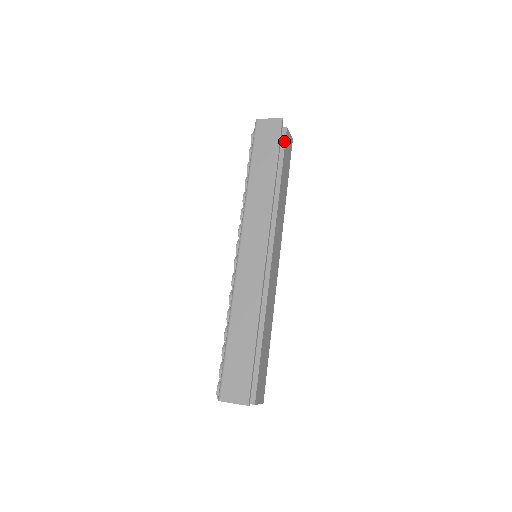
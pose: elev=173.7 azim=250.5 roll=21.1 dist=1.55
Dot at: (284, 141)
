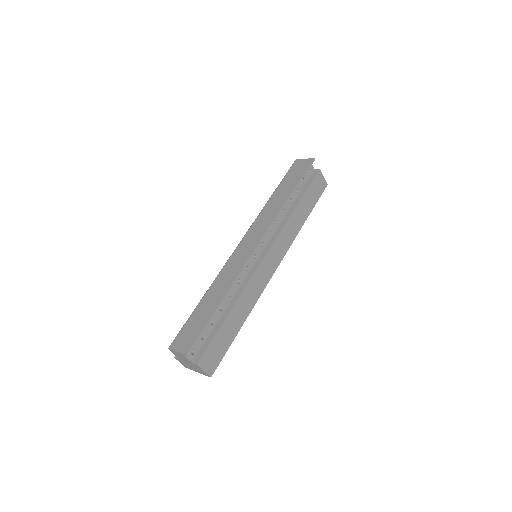
Dot at: (313, 178)
